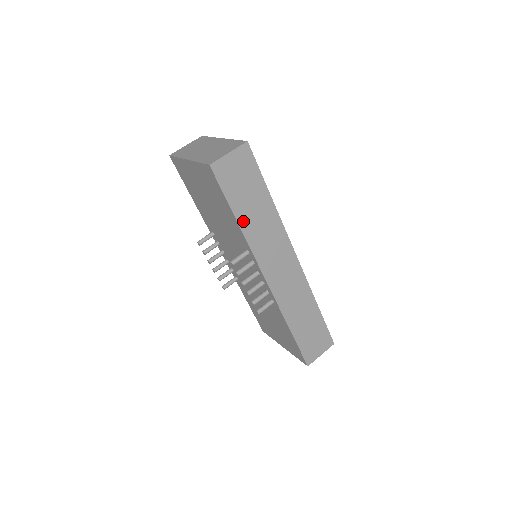
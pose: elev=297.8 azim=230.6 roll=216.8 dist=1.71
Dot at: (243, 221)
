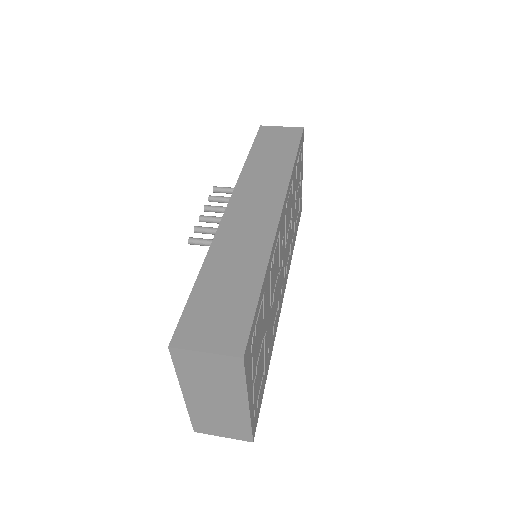
Dot at: (253, 159)
